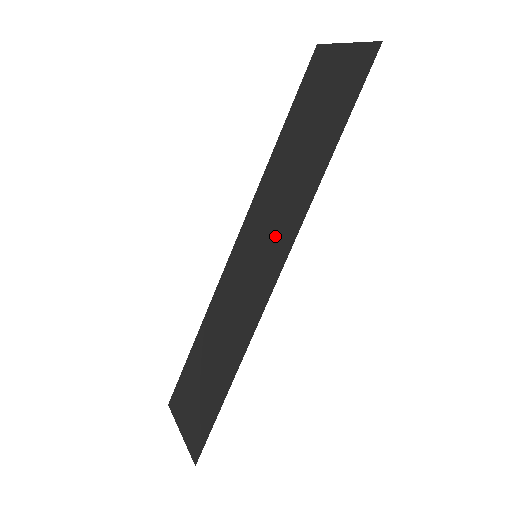
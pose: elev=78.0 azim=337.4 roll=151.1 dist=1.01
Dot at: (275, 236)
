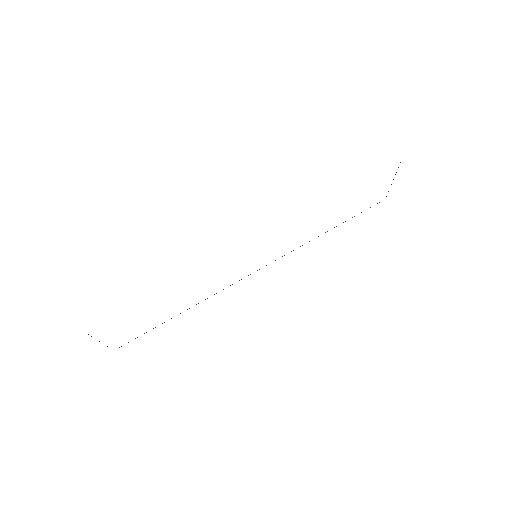
Dot at: occluded
